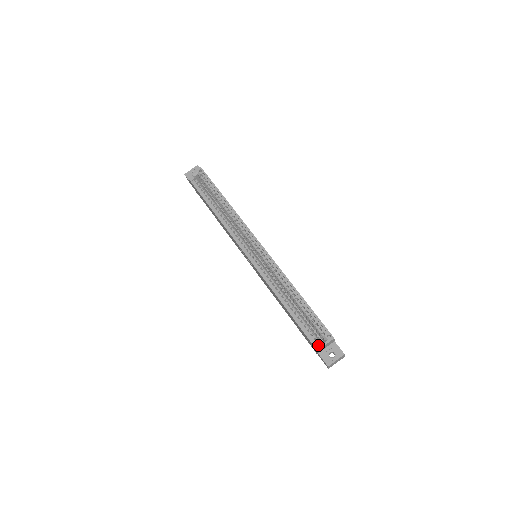
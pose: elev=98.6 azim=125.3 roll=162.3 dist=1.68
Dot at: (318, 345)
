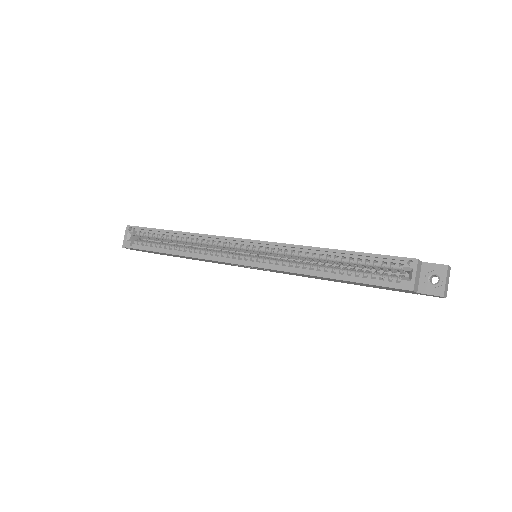
Dot at: (408, 284)
